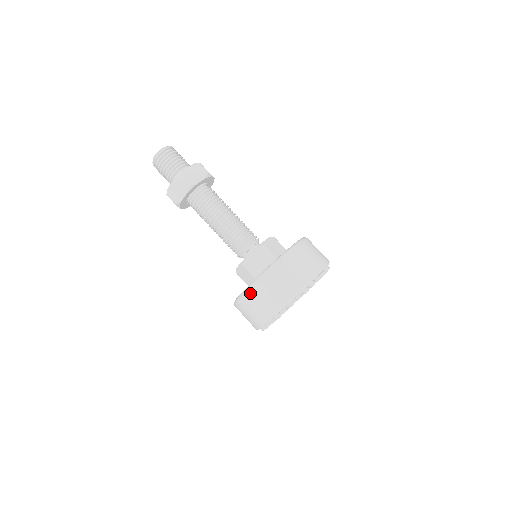
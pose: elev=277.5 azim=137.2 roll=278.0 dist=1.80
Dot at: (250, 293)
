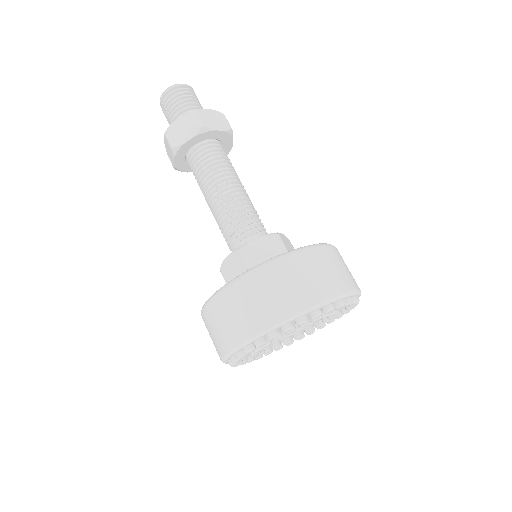
Dot at: (243, 283)
